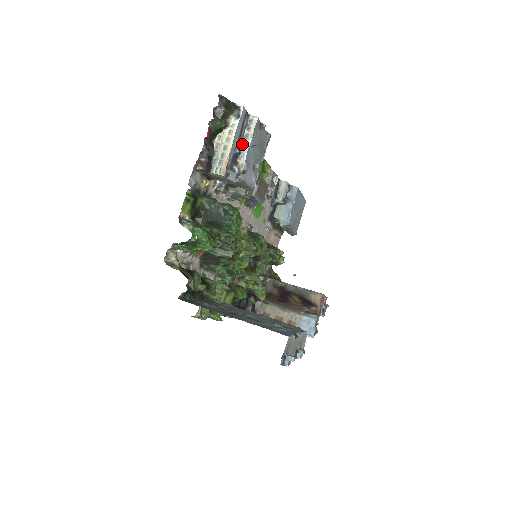
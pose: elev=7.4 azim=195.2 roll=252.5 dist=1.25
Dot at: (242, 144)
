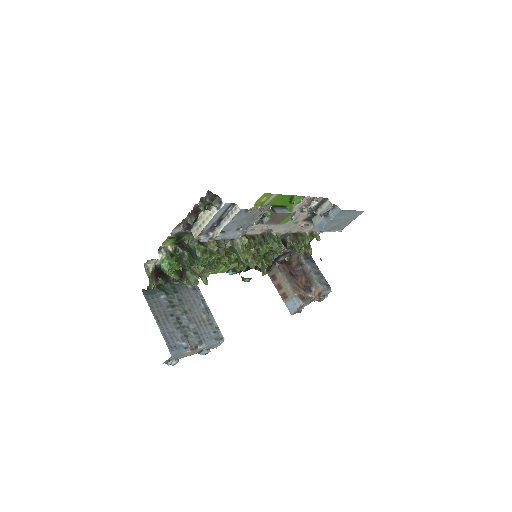
Dot at: (224, 220)
